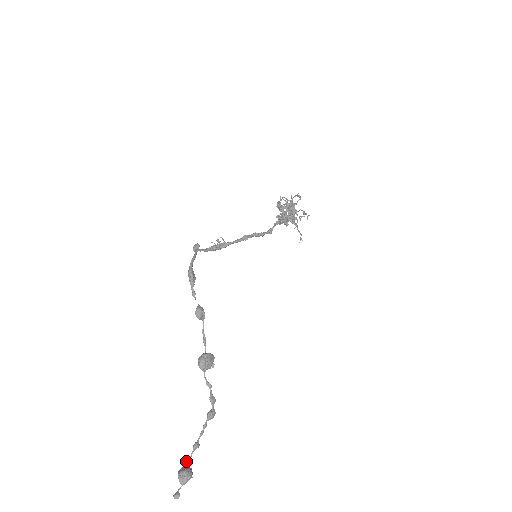
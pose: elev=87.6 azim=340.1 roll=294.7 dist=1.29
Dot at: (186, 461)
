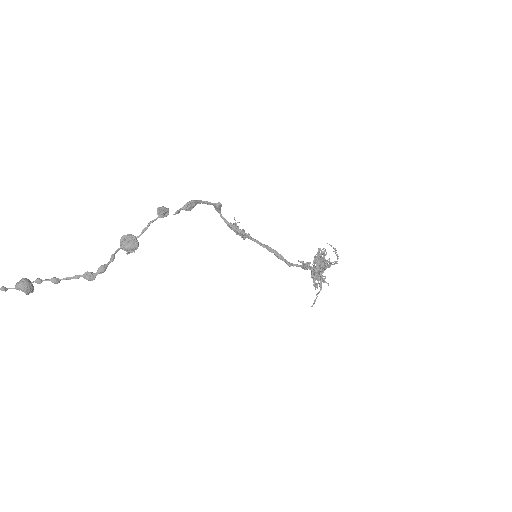
Dot at: (37, 278)
